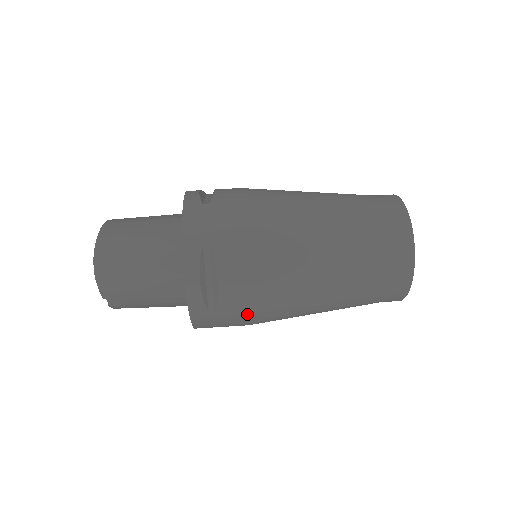
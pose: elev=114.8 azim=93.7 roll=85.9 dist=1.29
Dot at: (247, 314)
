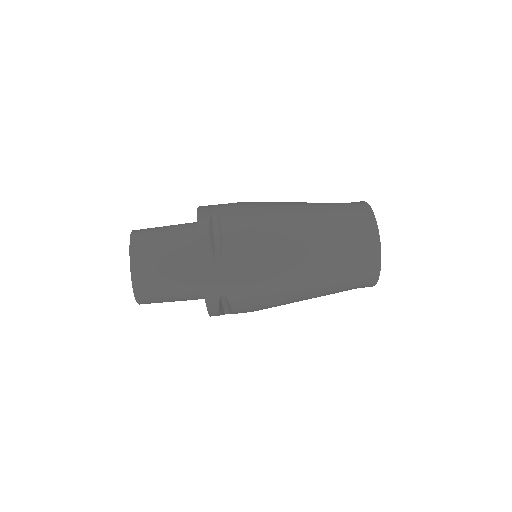
Dot at: occluded
